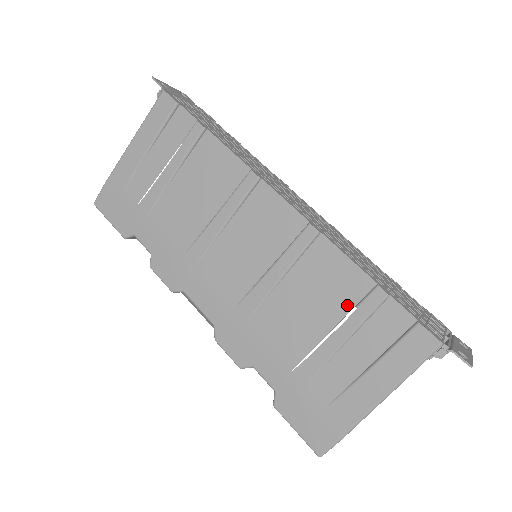
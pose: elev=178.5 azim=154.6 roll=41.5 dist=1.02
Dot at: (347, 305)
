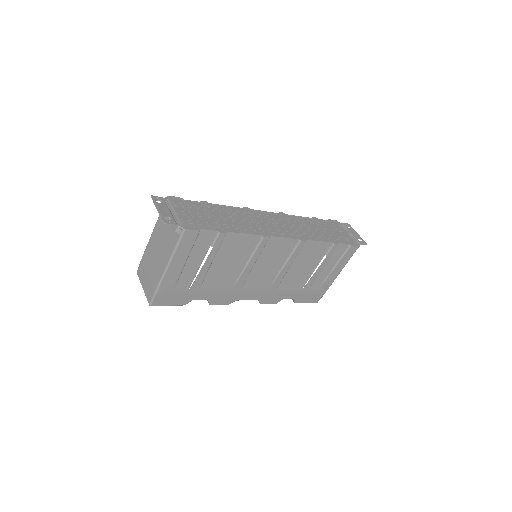
Dot at: (321, 256)
